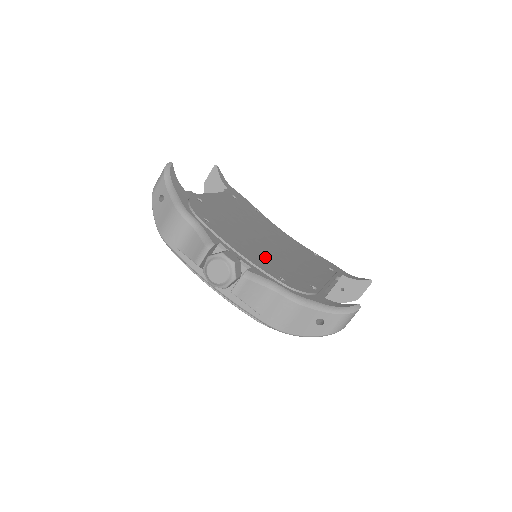
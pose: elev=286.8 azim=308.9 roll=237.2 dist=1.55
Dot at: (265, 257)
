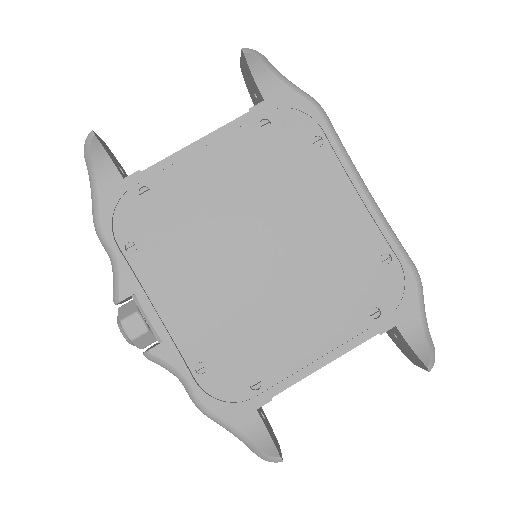
Dot at: (215, 308)
